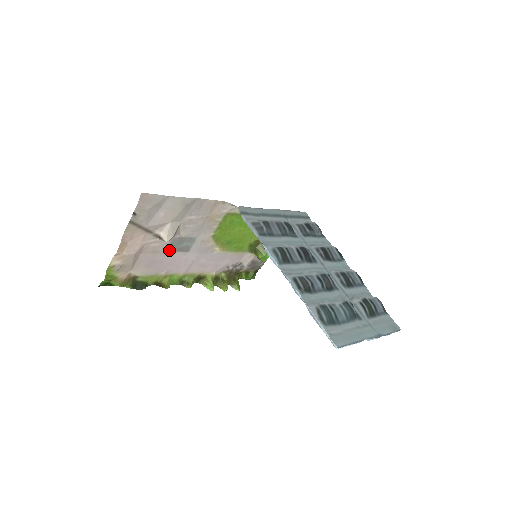
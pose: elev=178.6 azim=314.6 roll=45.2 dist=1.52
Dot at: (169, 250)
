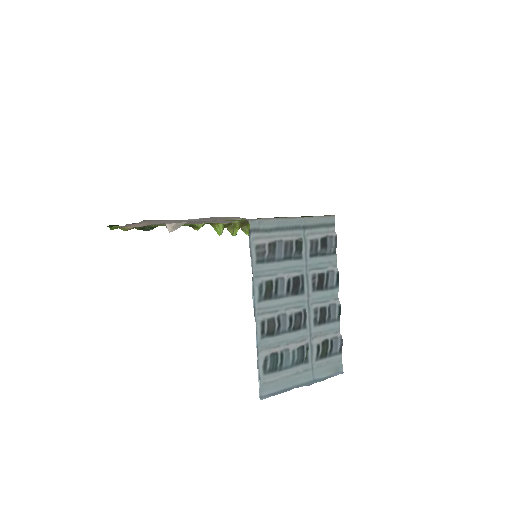
Dot at: occluded
